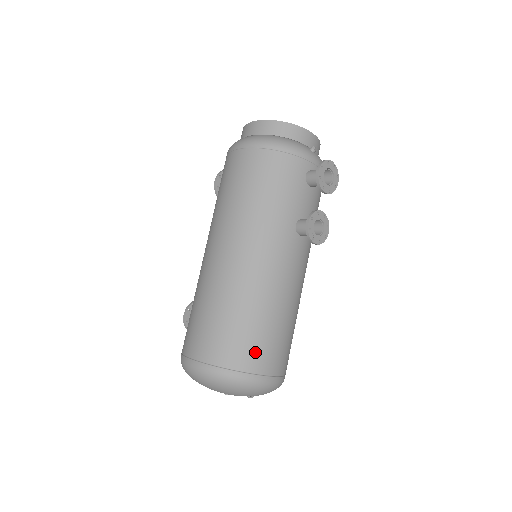
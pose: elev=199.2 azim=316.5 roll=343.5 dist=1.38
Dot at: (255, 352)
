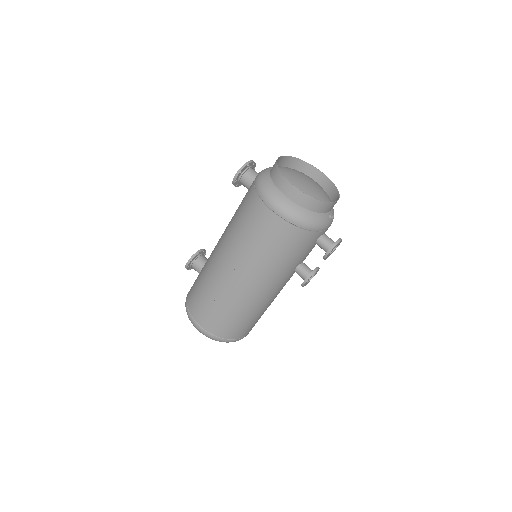
Dot at: (242, 331)
